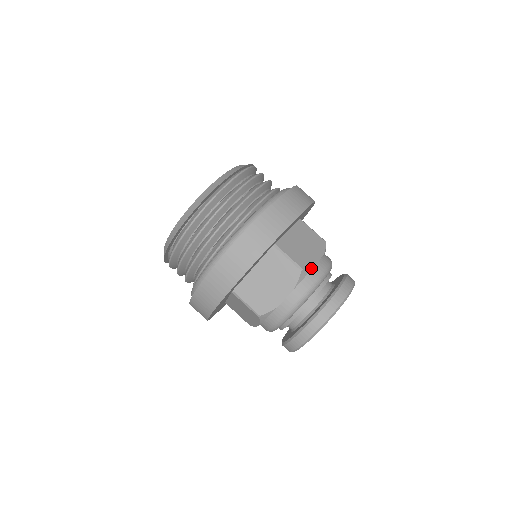
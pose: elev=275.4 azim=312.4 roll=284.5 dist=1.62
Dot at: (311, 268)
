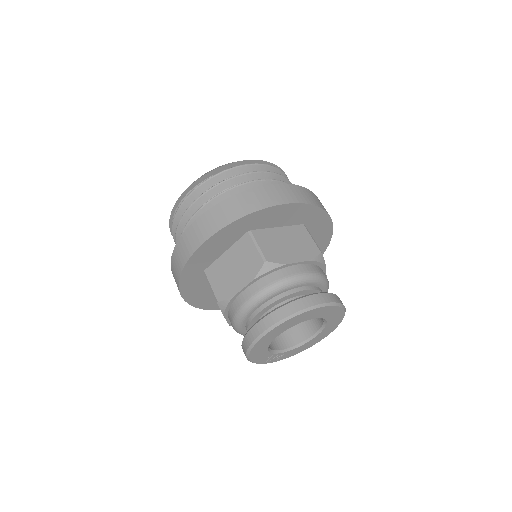
Dot at: (324, 264)
